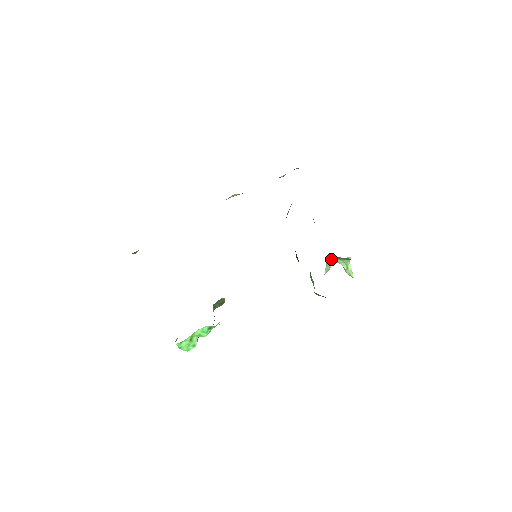
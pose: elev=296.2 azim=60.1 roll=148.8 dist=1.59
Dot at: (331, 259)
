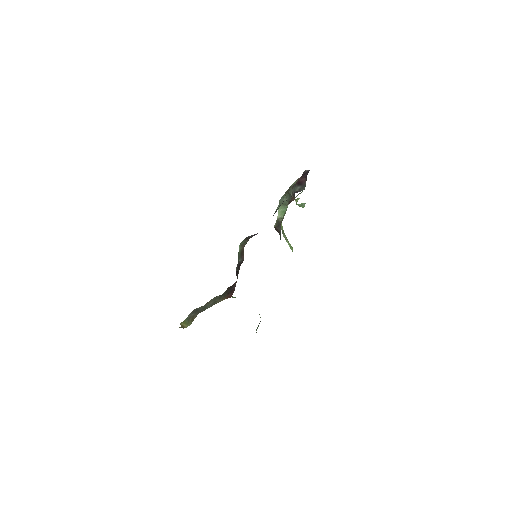
Dot at: occluded
